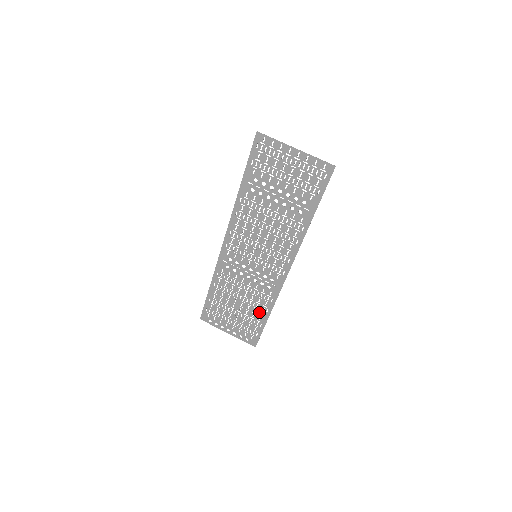
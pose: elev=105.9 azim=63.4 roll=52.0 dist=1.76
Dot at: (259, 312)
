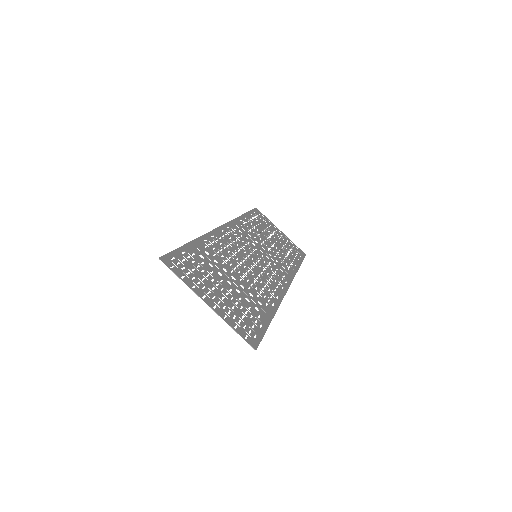
Dot at: (290, 258)
